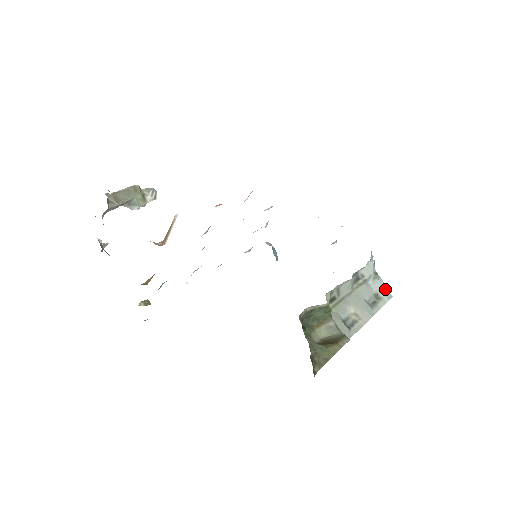
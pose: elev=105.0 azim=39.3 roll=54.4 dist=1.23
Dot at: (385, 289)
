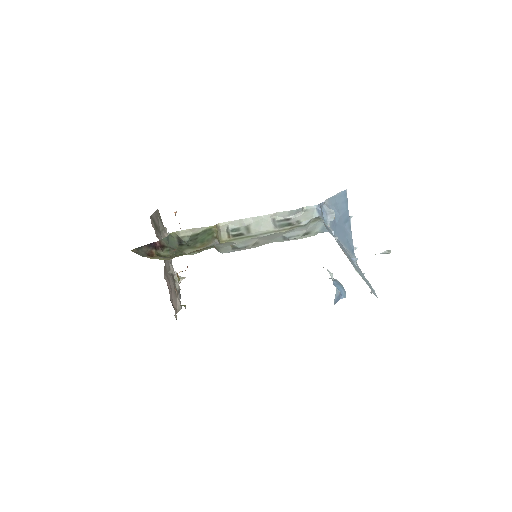
Dot at: (322, 227)
